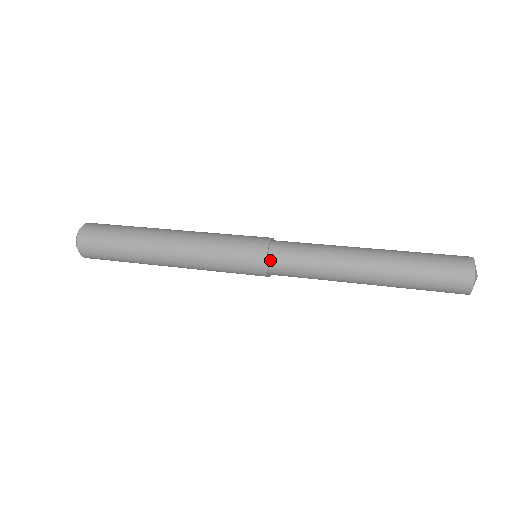
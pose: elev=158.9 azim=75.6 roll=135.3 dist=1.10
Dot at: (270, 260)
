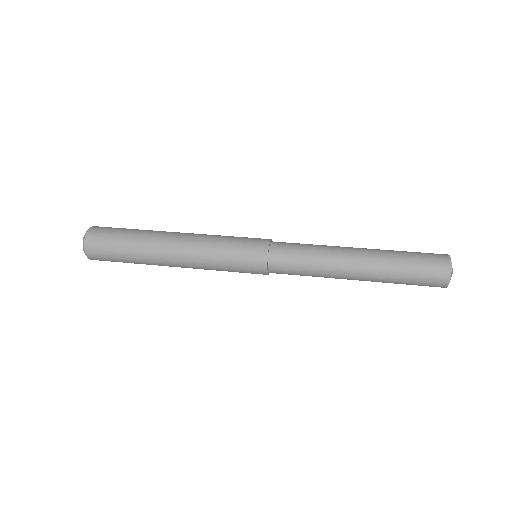
Dot at: (270, 265)
